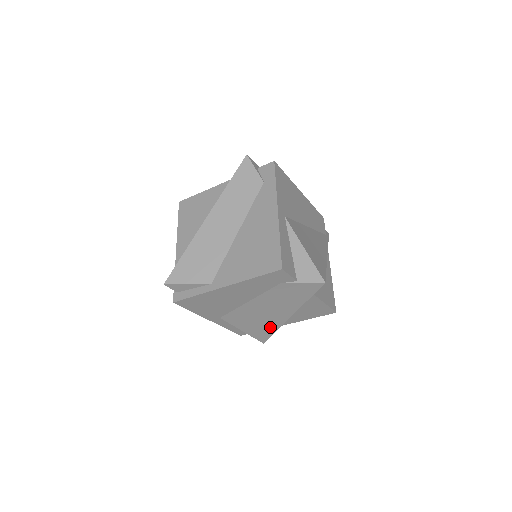
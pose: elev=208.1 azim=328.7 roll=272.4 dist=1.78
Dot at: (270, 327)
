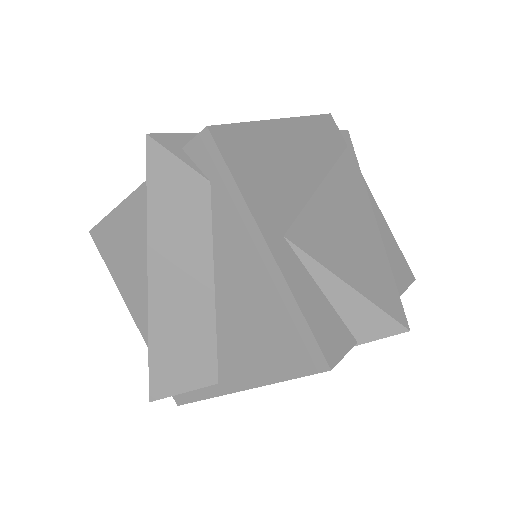
Dot at: occluded
